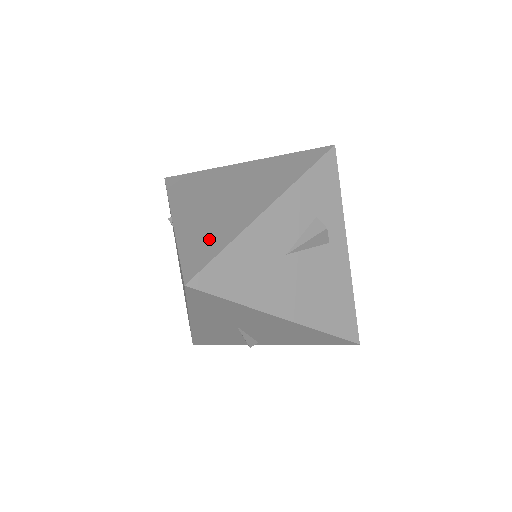
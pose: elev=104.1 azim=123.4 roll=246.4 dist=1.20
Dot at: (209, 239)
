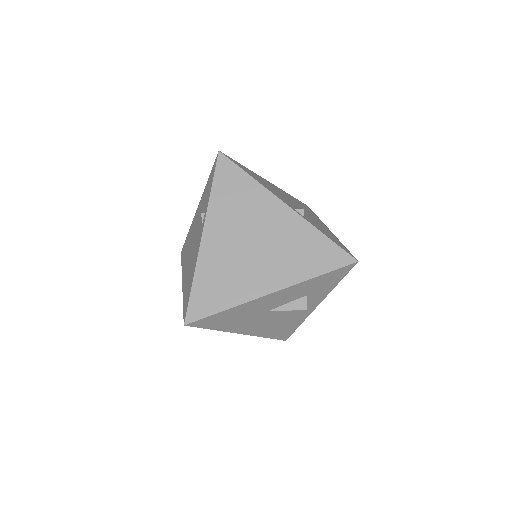
Dot at: (219, 289)
